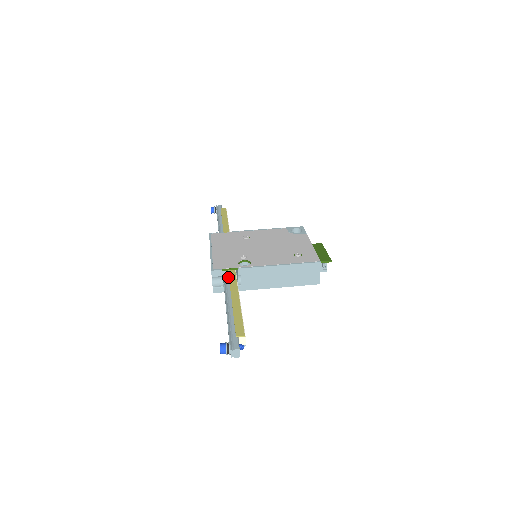
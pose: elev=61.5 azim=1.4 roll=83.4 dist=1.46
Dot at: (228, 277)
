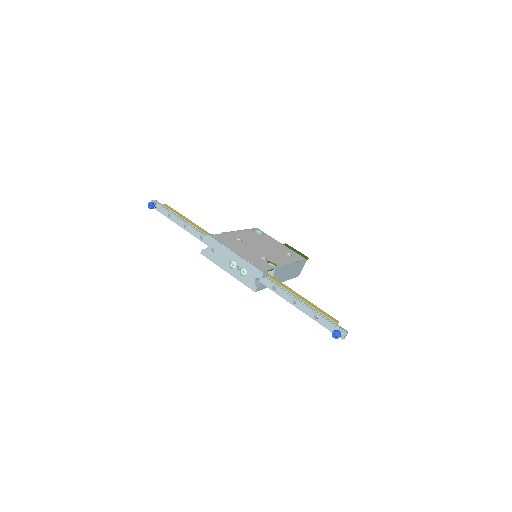
Dot at: (268, 277)
